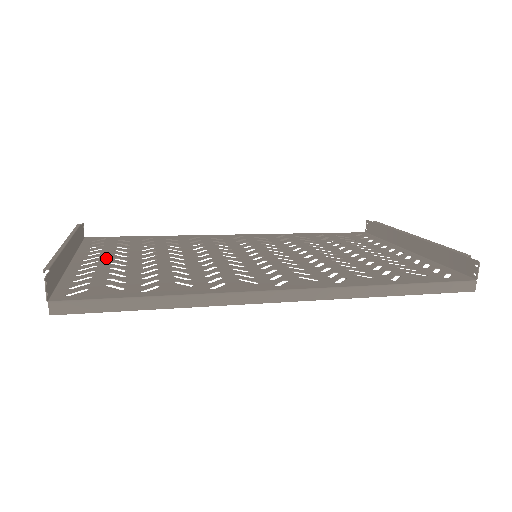
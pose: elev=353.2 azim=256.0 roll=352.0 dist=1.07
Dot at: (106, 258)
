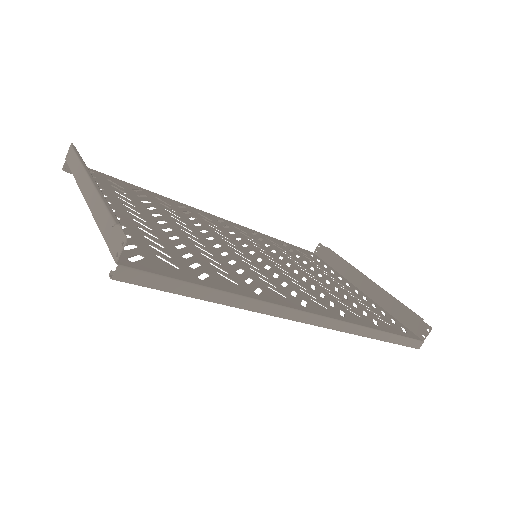
Dot at: (120, 208)
